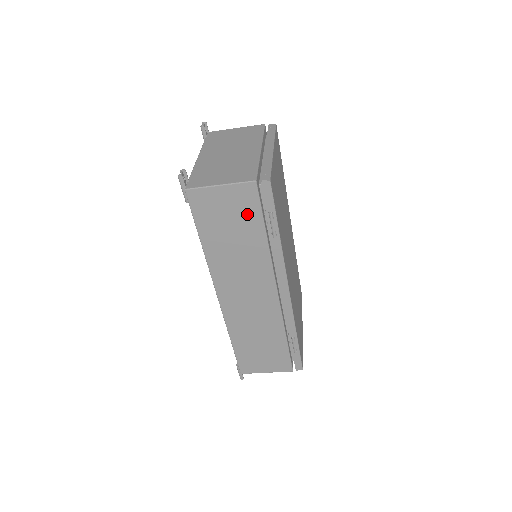
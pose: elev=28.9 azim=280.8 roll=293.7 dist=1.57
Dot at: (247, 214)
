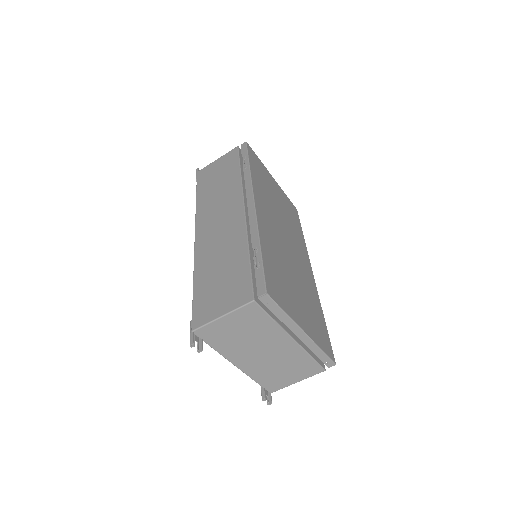
Dot at: (230, 165)
